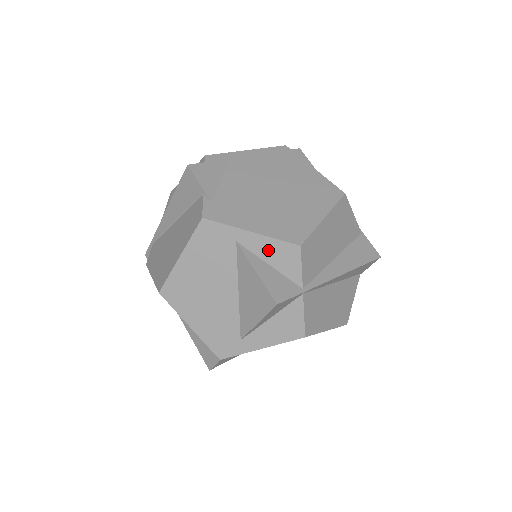
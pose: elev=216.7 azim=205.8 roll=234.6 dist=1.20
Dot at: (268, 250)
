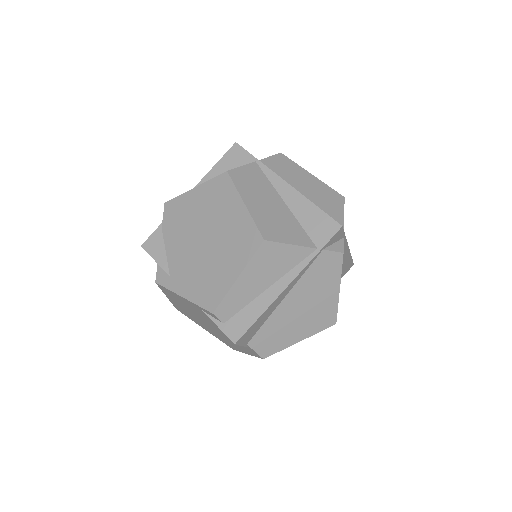
Dot at: occluded
